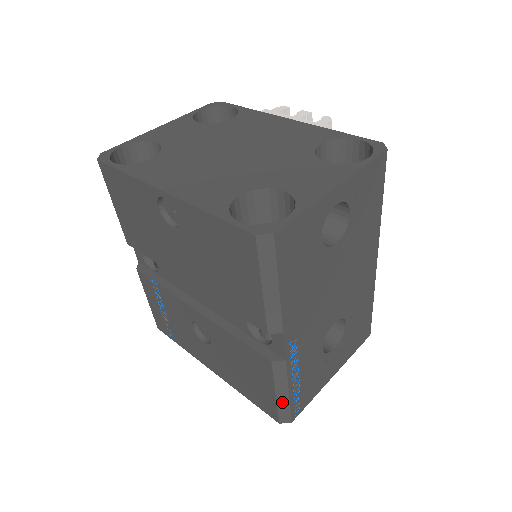
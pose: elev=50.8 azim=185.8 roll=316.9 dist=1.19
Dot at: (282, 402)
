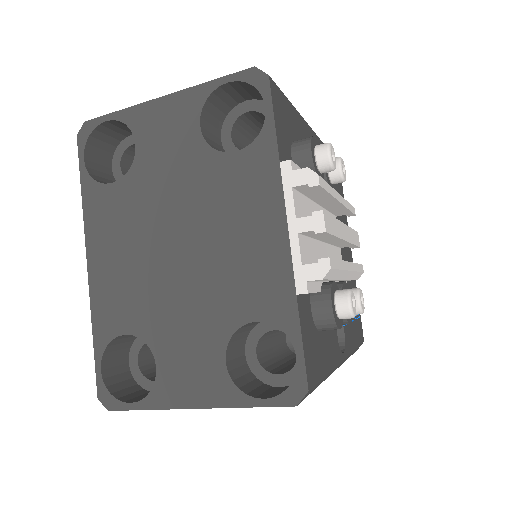
Dot at: occluded
